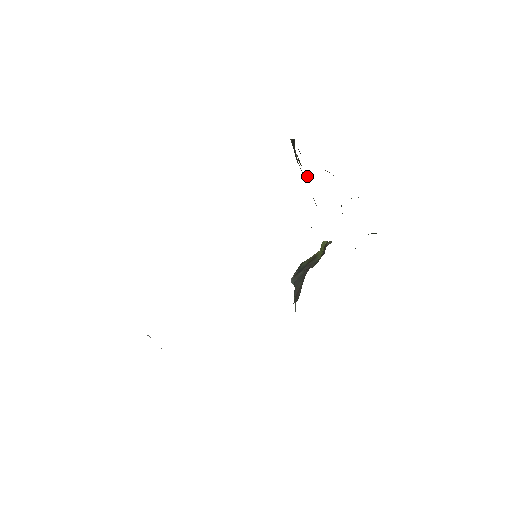
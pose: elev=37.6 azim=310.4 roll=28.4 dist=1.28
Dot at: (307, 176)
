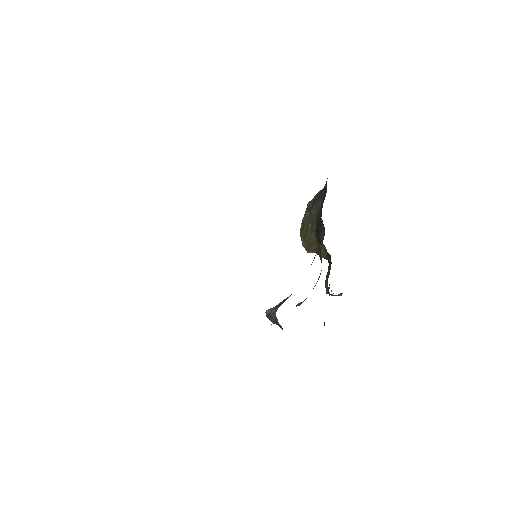
Dot at: (312, 233)
